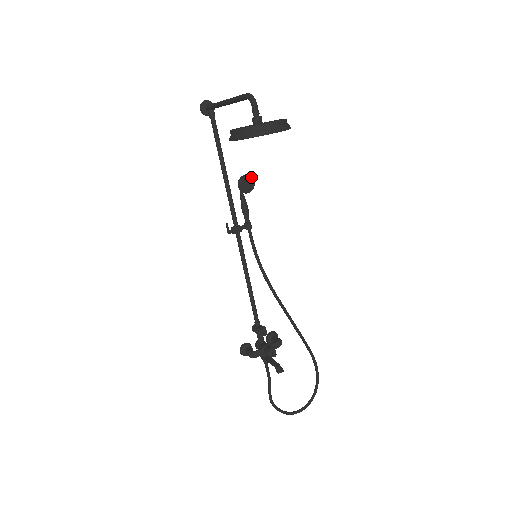
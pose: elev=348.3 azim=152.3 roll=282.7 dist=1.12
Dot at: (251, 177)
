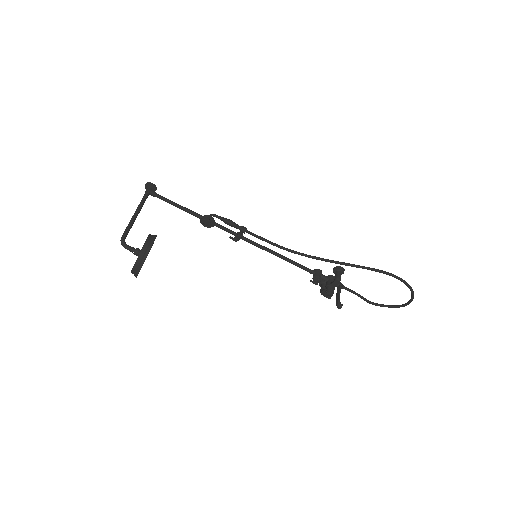
Dot at: (206, 216)
